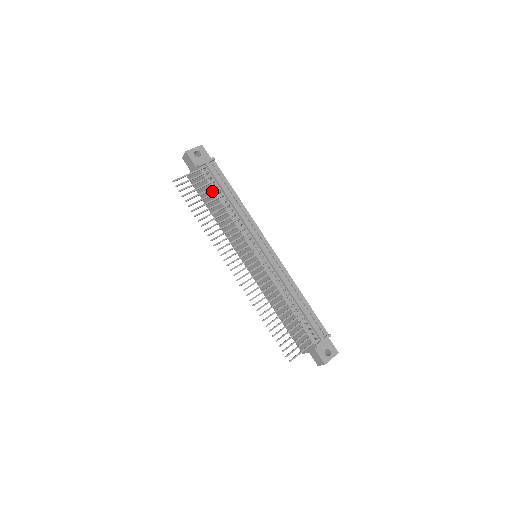
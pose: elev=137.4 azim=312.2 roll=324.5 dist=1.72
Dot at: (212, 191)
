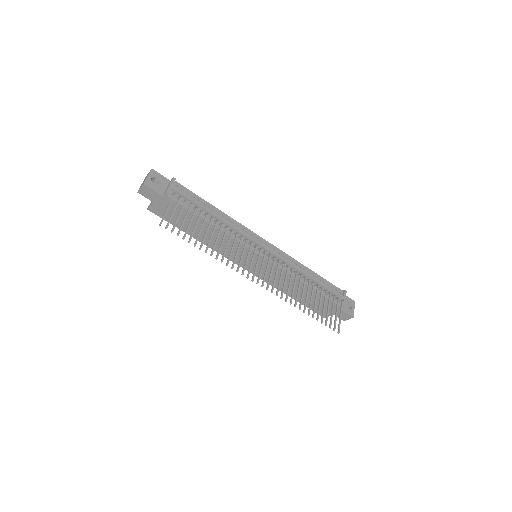
Dot at: (192, 214)
